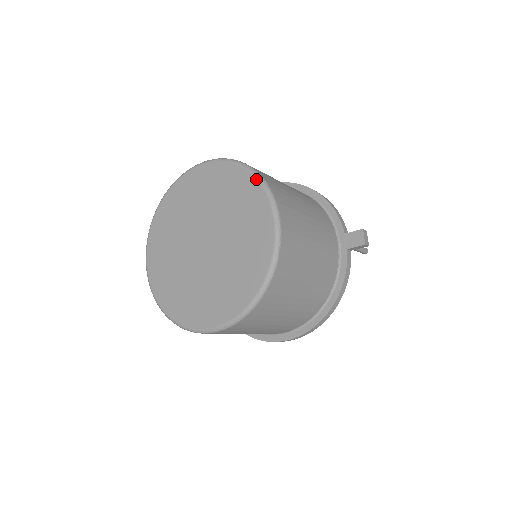
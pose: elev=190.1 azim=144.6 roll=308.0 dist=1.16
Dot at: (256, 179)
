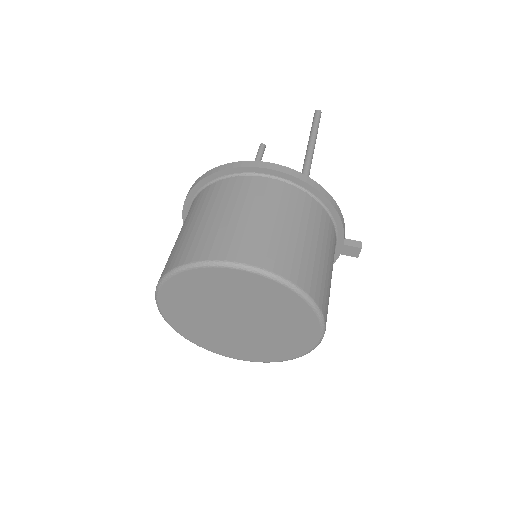
Dot at: (314, 311)
